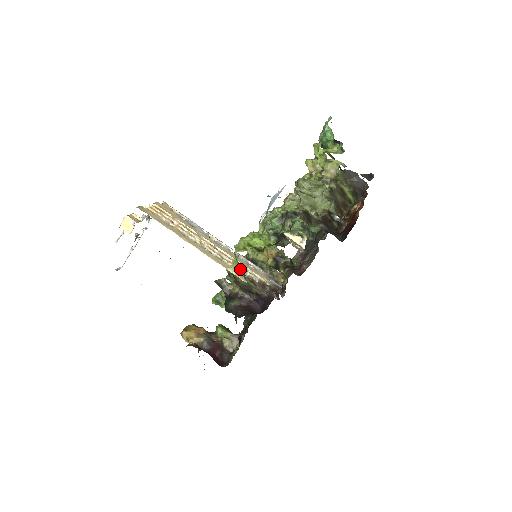
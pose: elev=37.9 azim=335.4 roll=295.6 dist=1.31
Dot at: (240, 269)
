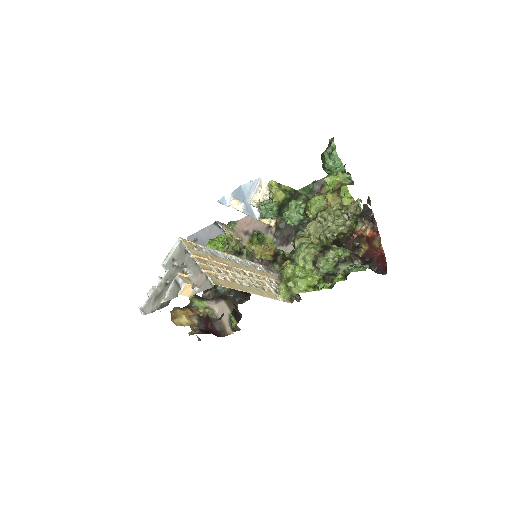
Dot at: (289, 297)
